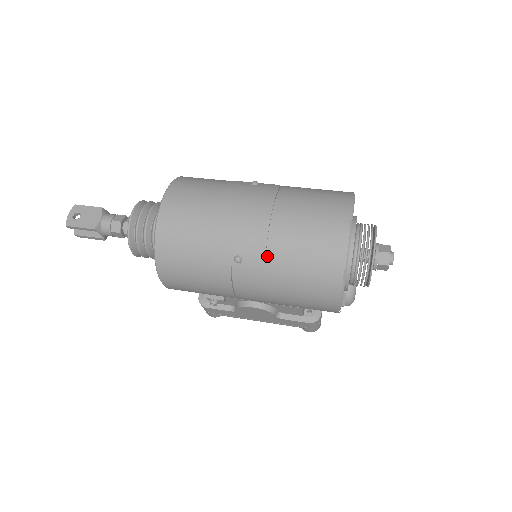
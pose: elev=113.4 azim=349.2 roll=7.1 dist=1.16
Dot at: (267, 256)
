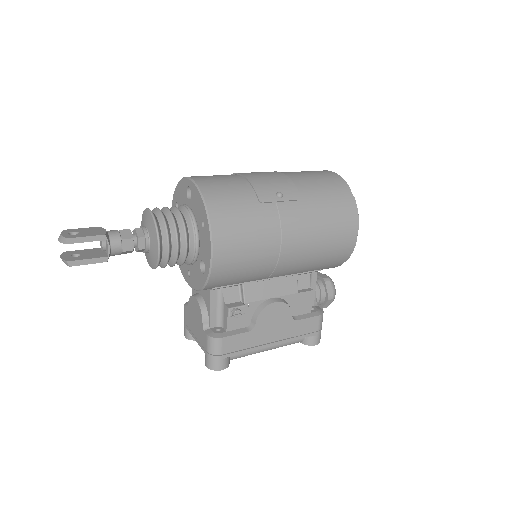
Dot at: (298, 190)
